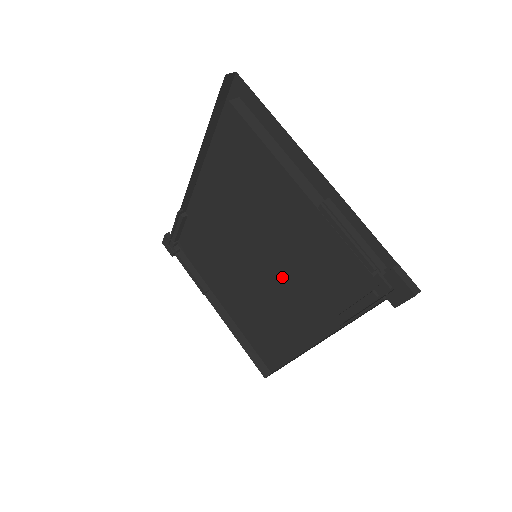
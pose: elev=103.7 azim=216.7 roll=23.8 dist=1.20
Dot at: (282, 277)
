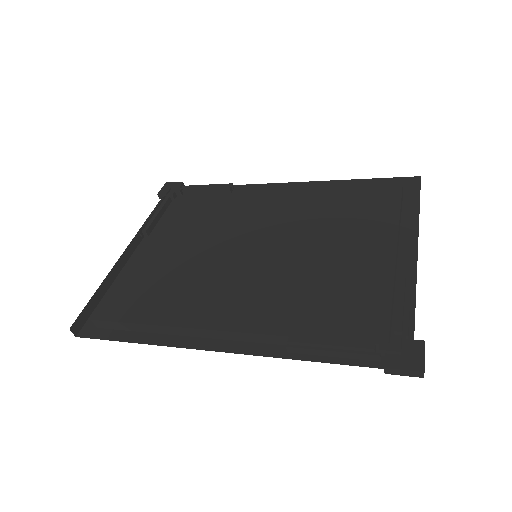
Dot at: (259, 284)
